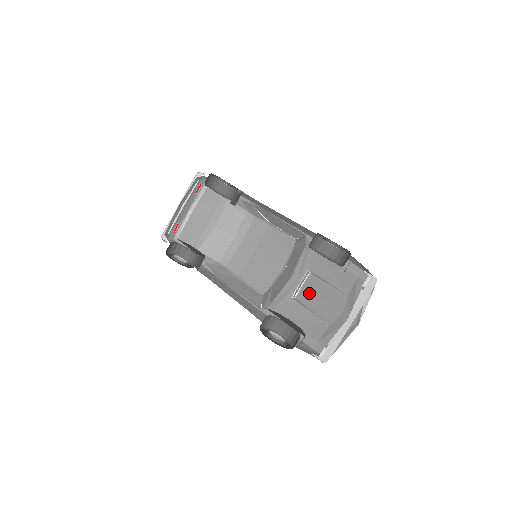
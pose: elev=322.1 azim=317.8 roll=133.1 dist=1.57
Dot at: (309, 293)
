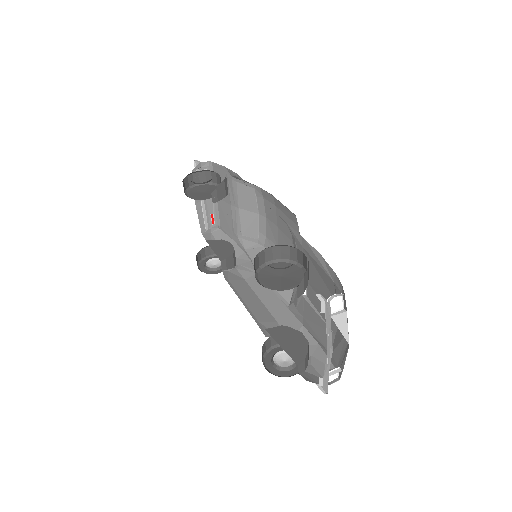
Dot at: (312, 292)
